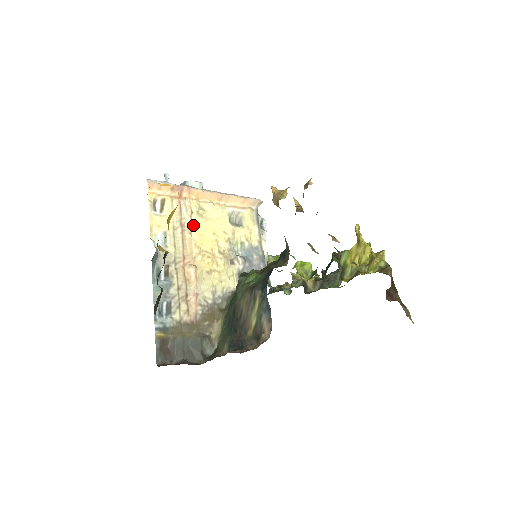
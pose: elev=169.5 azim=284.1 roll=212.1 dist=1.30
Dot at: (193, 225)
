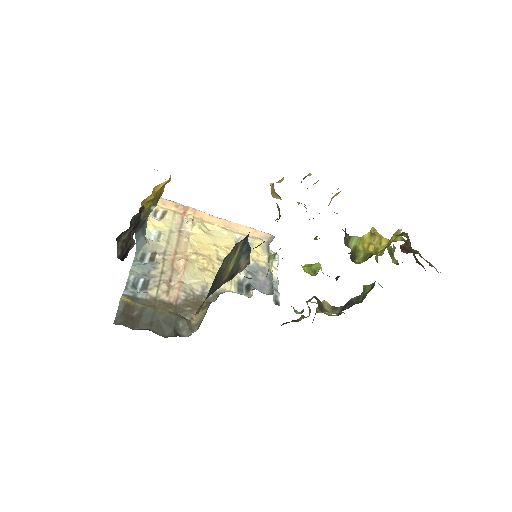
Dot at: (193, 234)
